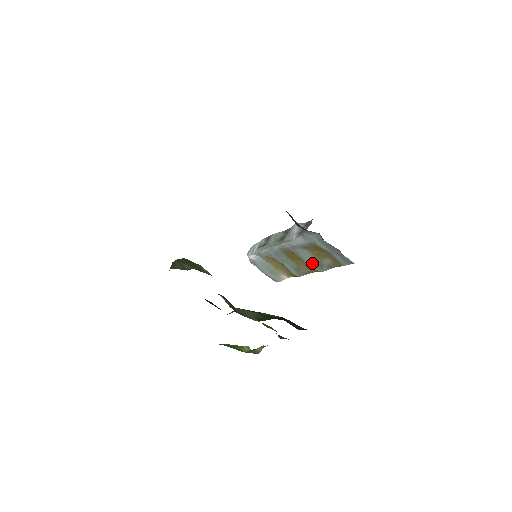
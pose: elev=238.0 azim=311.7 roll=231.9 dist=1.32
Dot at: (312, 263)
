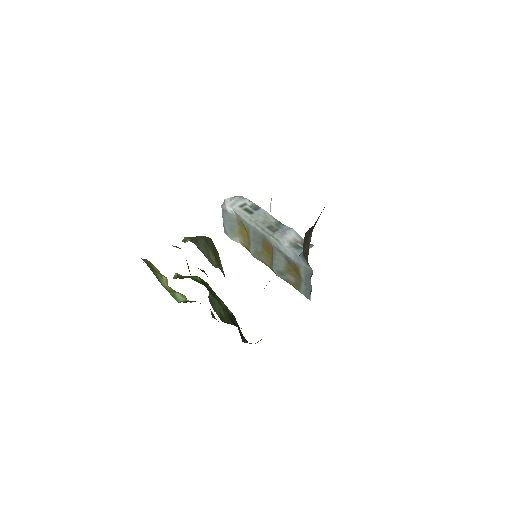
Dot at: (277, 267)
